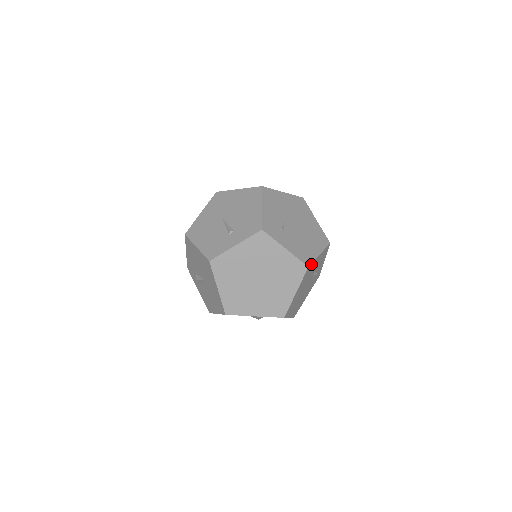
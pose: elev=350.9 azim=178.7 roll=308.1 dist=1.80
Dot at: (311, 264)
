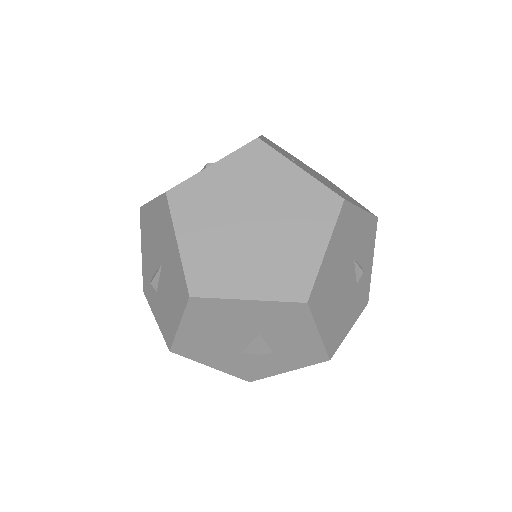
Dot at: (349, 205)
